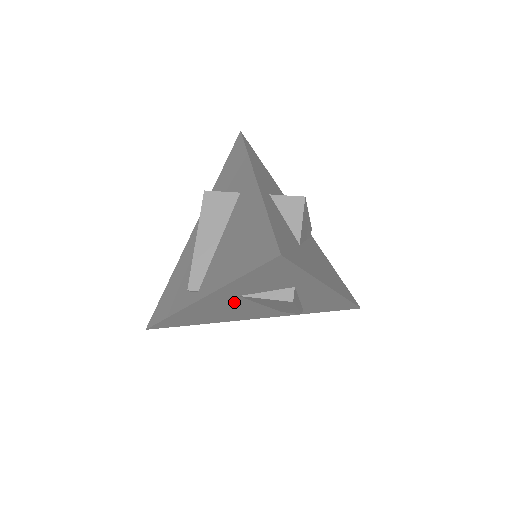
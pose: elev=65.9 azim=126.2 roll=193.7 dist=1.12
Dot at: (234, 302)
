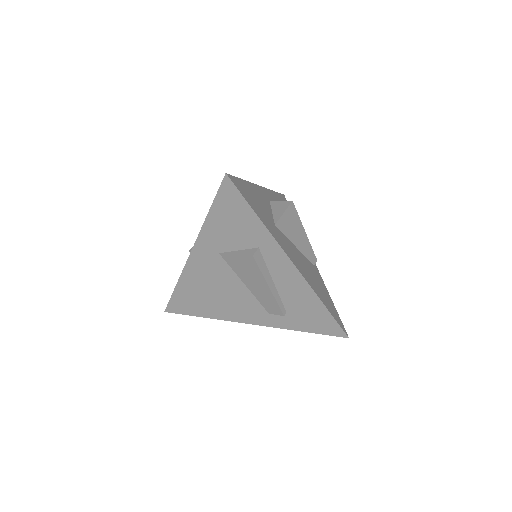
Dot at: (219, 268)
